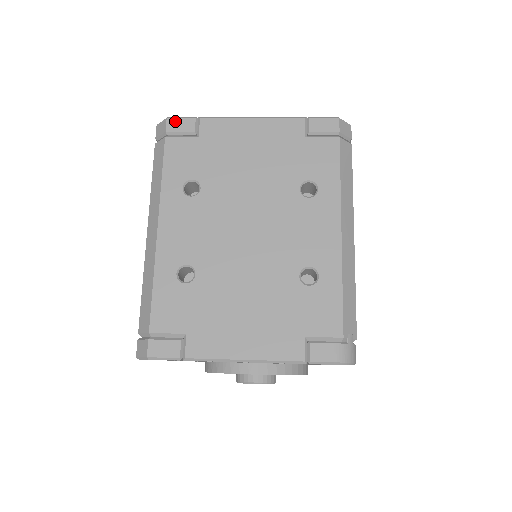
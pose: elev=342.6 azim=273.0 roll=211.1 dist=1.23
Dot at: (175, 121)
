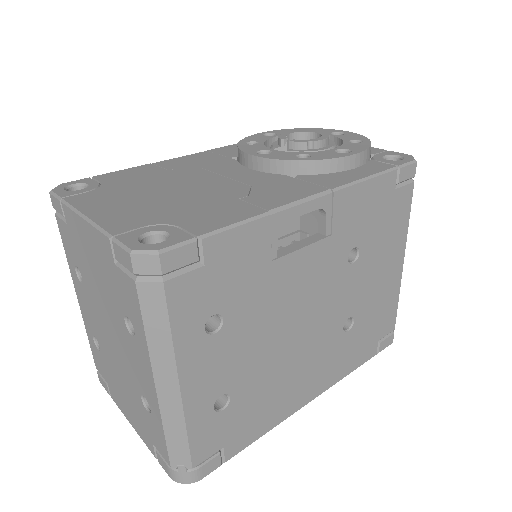
Dot at: (53, 199)
